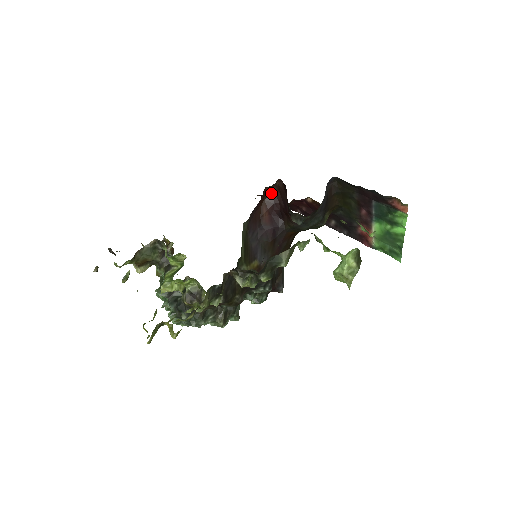
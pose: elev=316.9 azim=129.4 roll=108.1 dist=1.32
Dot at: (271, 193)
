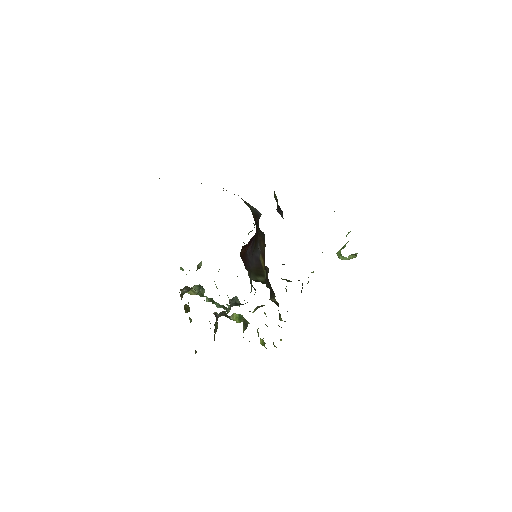
Dot at: (242, 248)
